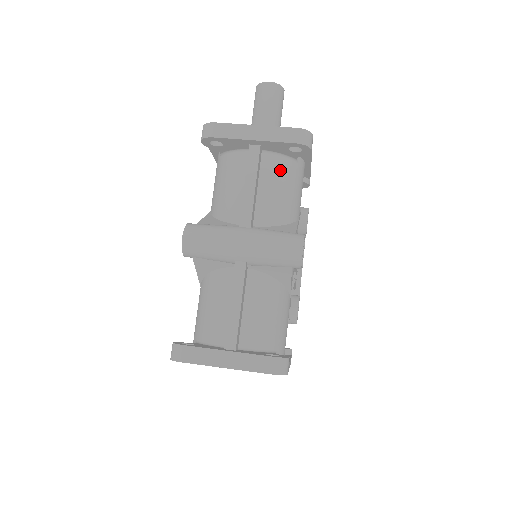
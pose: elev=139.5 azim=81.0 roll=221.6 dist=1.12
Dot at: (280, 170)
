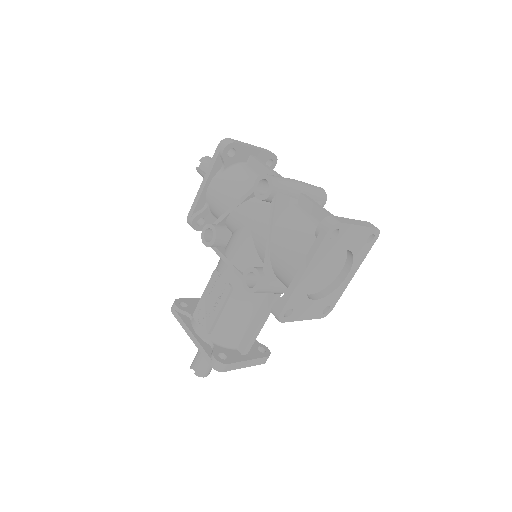
Dot at: occluded
